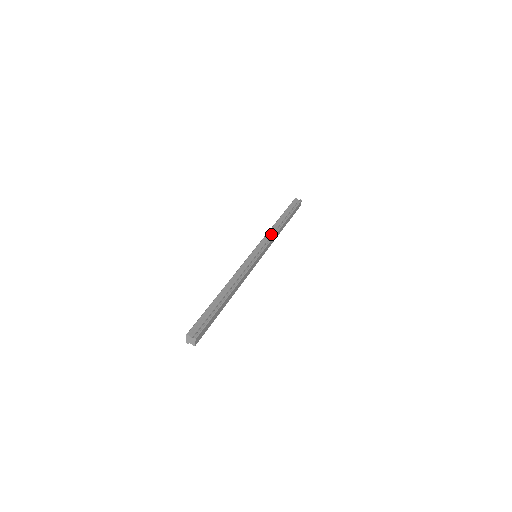
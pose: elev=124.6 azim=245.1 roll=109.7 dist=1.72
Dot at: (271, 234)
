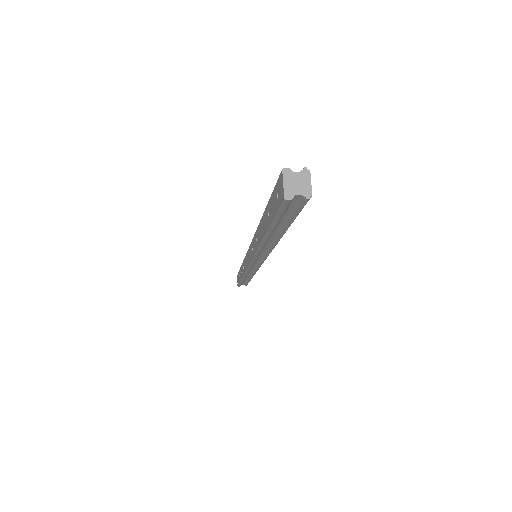
Dot at: occluded
